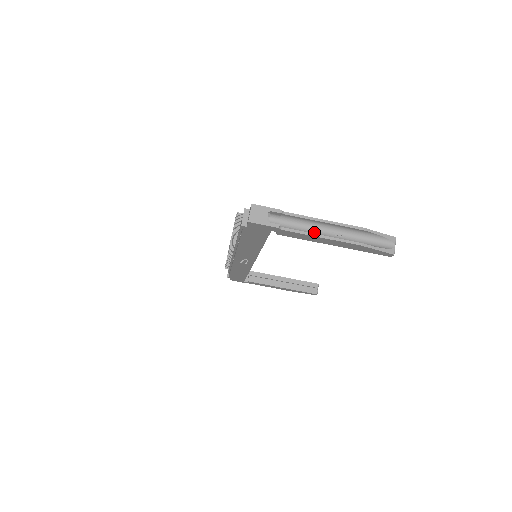
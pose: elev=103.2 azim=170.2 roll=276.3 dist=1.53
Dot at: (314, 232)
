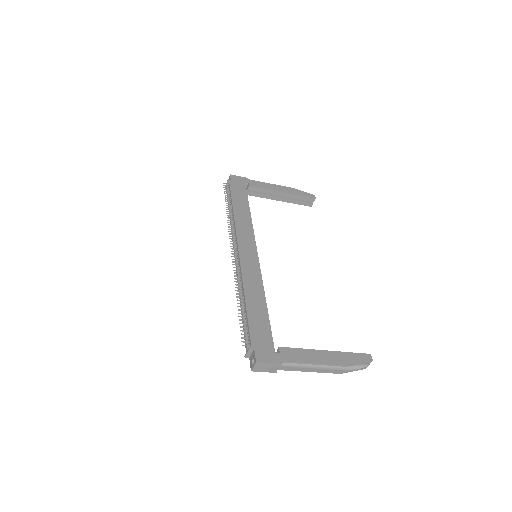
Dot at: occluded
